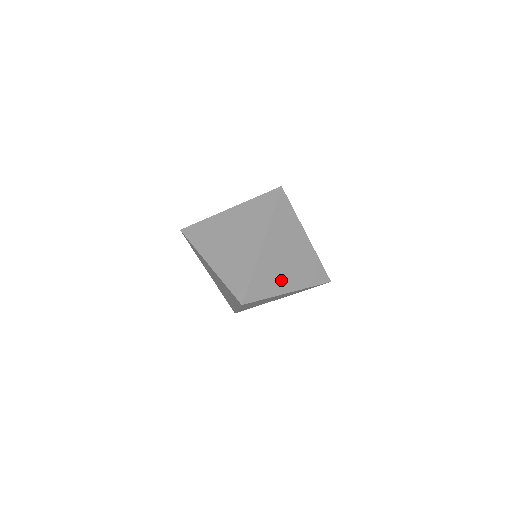
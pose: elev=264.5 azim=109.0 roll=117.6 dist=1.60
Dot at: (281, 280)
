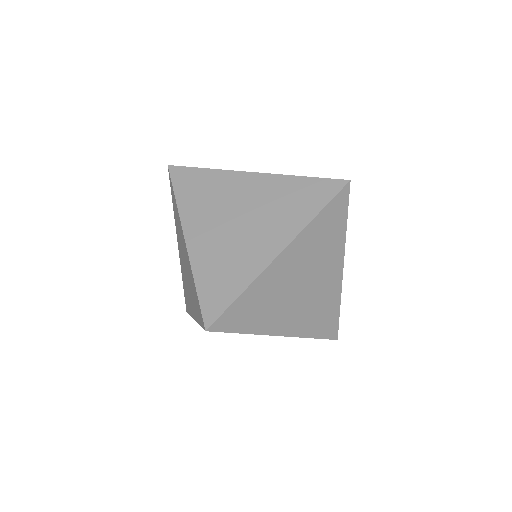
Dot at: (279, 314)
